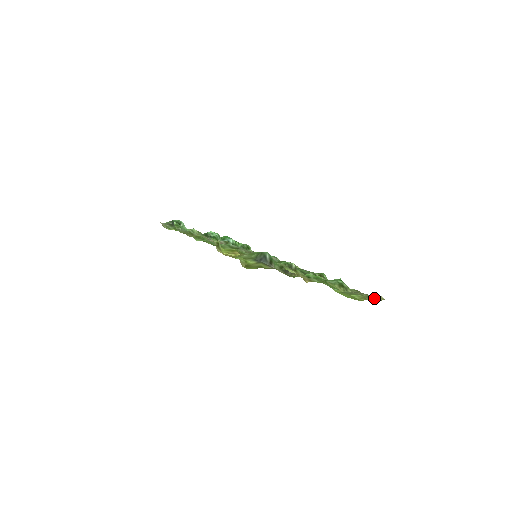
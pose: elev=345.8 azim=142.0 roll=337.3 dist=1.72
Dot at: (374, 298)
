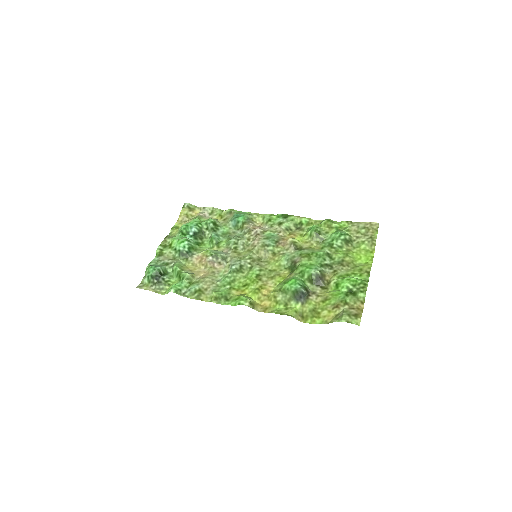
Dot at: (372, 230)
